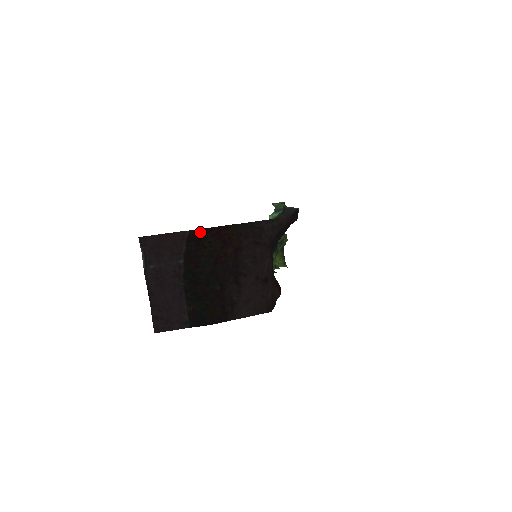
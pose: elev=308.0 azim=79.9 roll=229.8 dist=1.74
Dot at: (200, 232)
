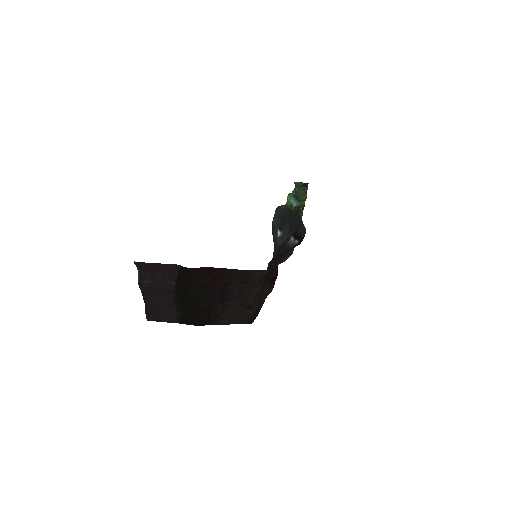
Dot at: (191, 270)
